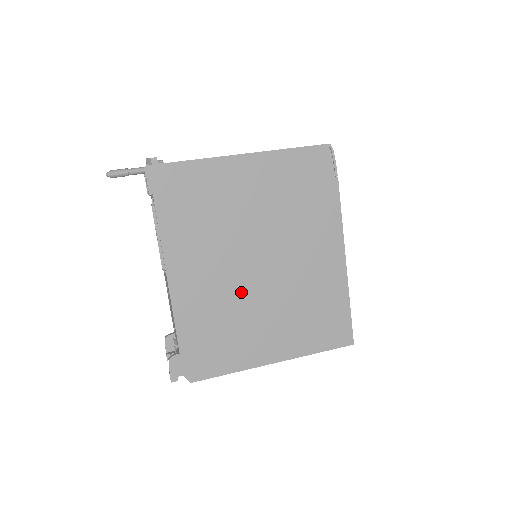
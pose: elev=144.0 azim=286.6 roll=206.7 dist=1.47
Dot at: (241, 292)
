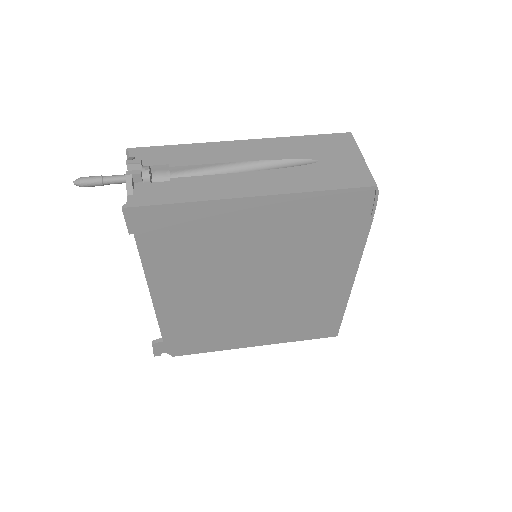
Dot at: (231, 306)
